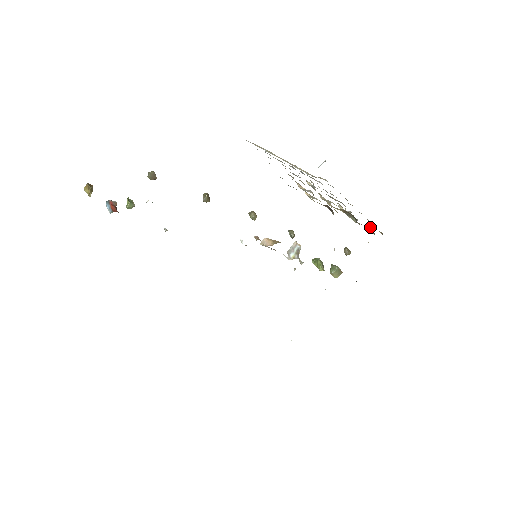
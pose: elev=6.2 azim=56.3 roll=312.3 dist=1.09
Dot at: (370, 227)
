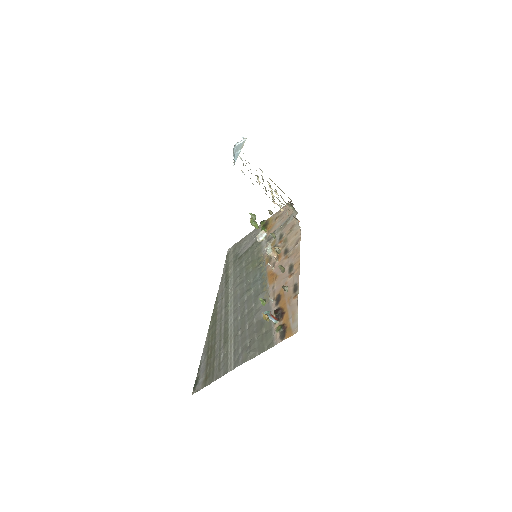
Dot at: (291, 203)
